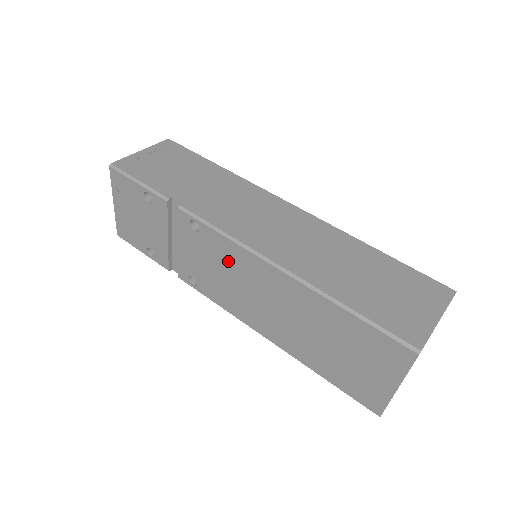
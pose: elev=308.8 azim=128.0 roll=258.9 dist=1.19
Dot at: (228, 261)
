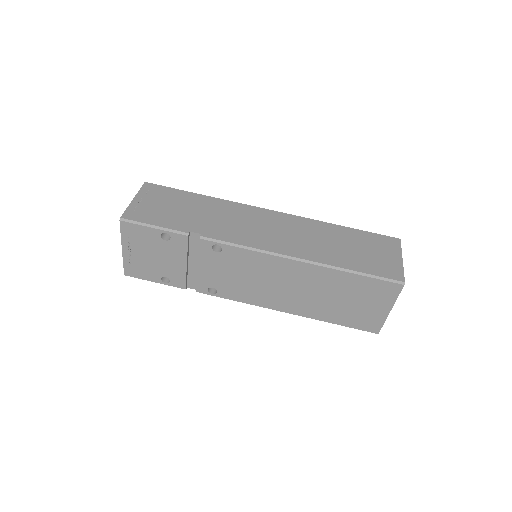
Dot at: (250, 266)
